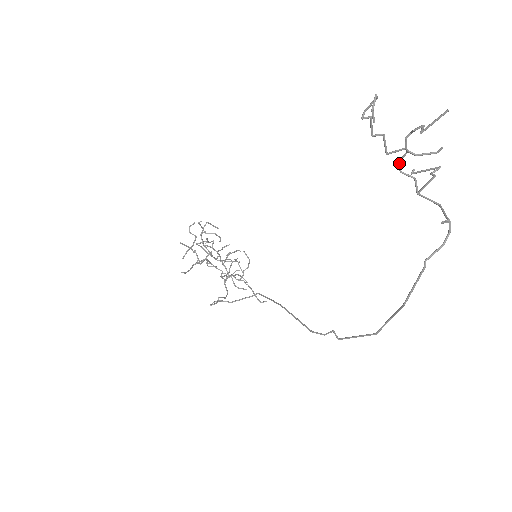
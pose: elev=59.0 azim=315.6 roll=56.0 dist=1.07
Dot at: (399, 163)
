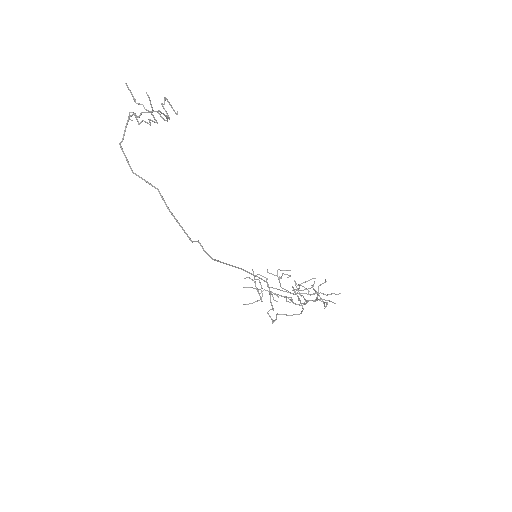
Dot at: (163, 119)
